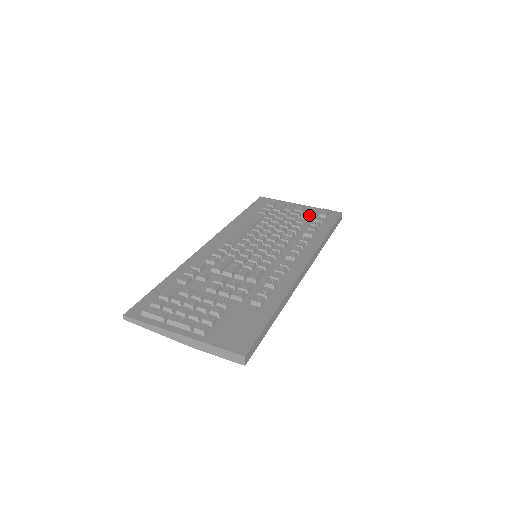
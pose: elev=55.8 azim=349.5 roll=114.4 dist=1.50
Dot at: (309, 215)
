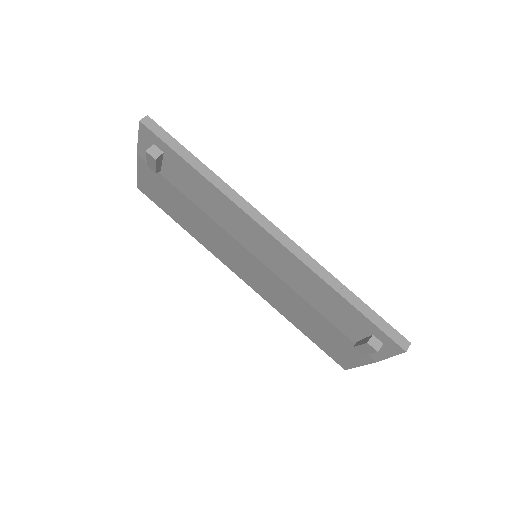
Dot at: occluded
